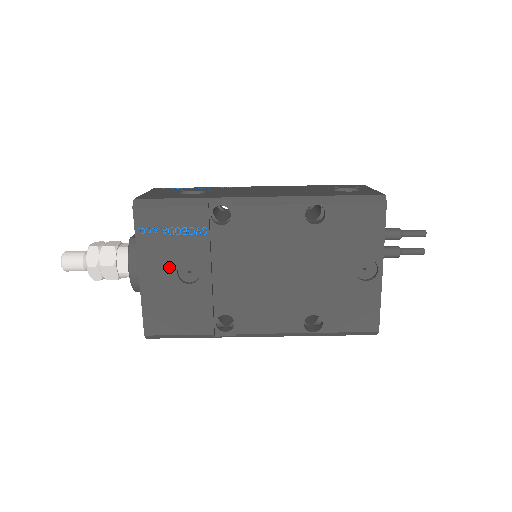
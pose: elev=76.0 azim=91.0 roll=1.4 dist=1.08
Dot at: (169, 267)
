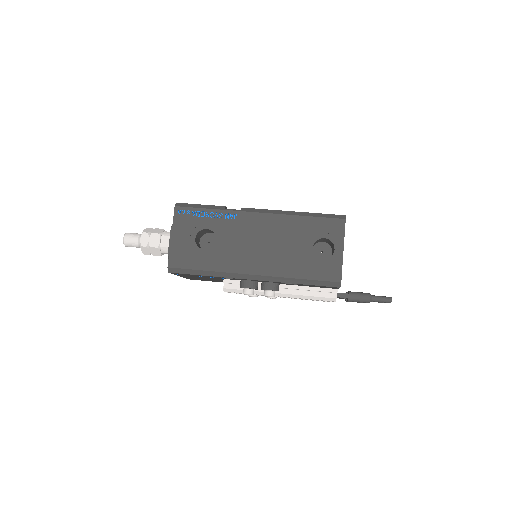
Dot at: occluded
